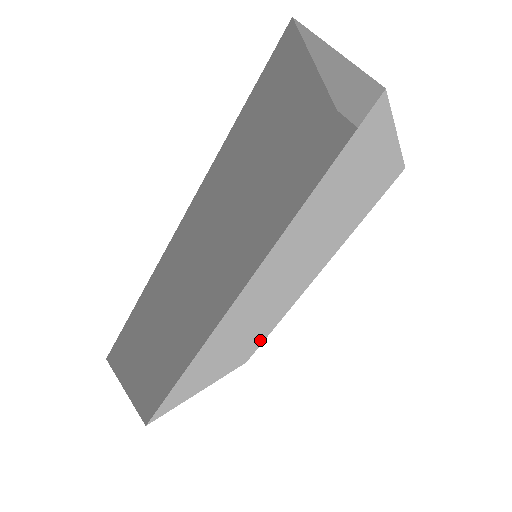
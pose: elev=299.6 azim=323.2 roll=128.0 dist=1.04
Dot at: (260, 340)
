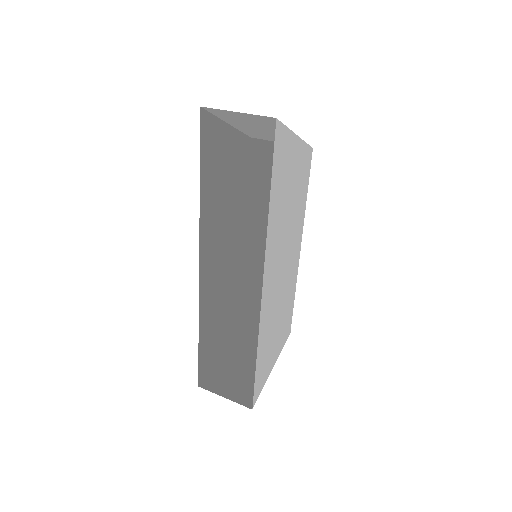
Dot at: (290, 311)
